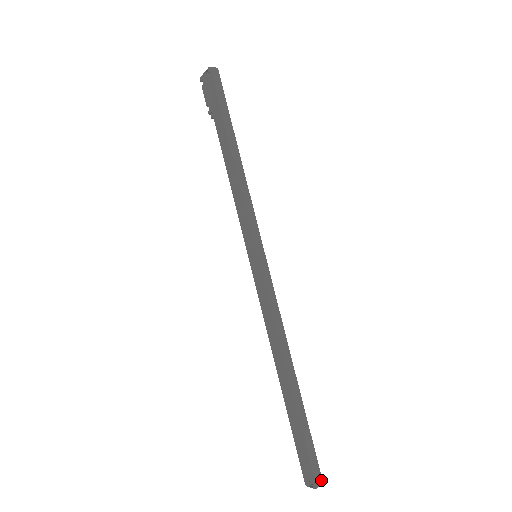
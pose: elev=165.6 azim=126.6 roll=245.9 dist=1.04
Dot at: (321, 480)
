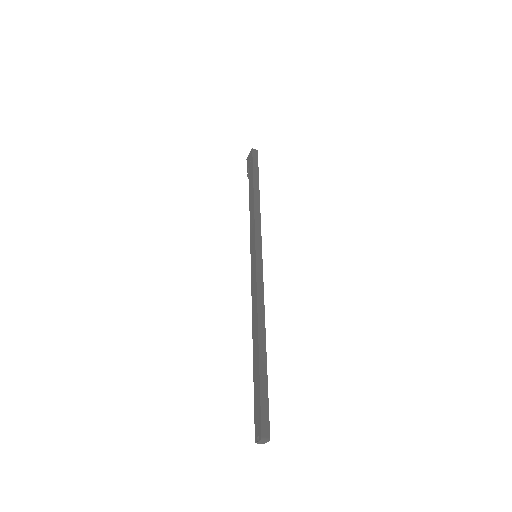
Dot at: (268, 434)
